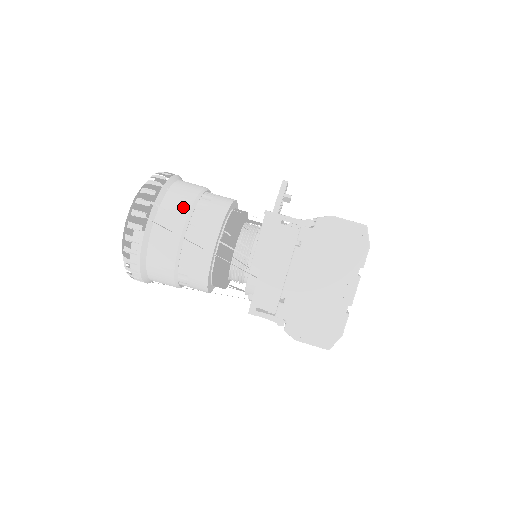
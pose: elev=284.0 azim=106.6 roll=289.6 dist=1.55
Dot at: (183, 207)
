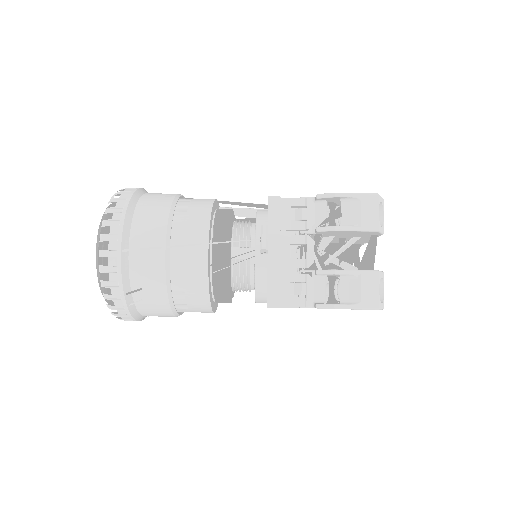
Dot at: occluded
